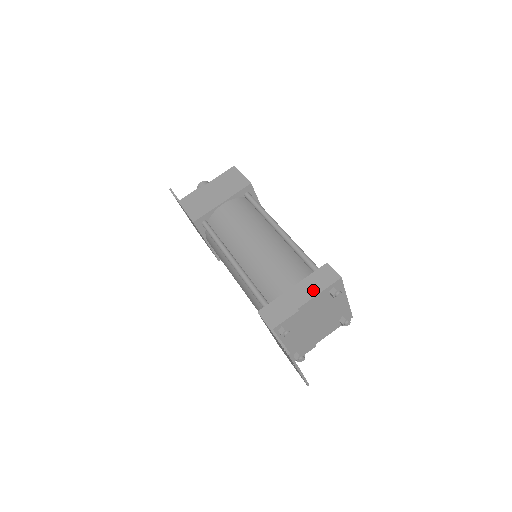
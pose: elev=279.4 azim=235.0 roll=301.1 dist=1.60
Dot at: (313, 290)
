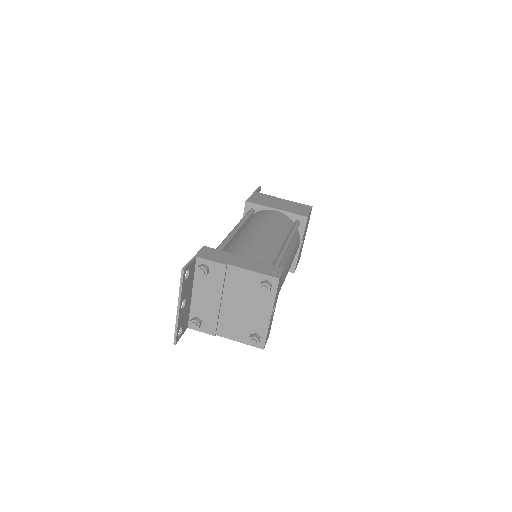
Dot at: (252, 267)
